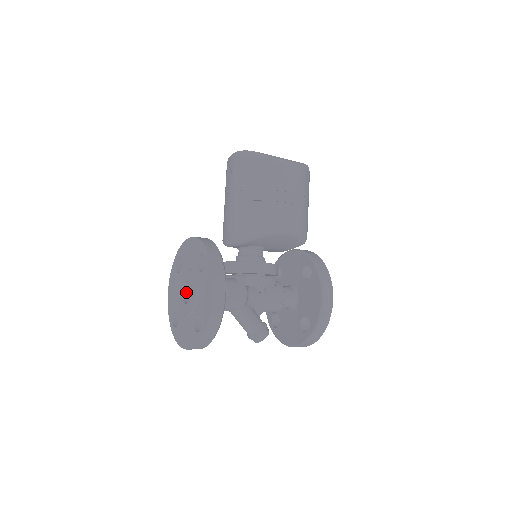
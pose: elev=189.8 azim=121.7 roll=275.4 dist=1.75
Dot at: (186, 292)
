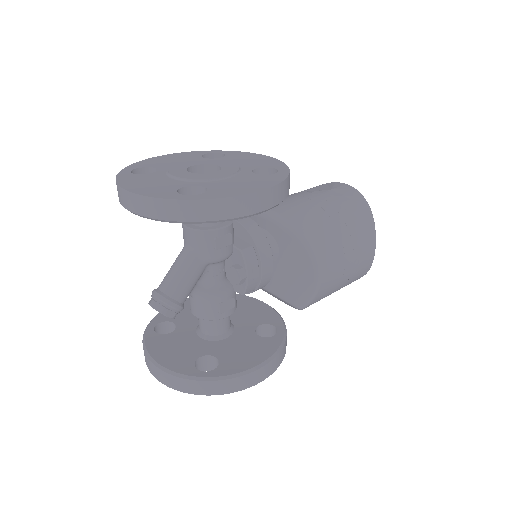
Dot at: (195, 171)
